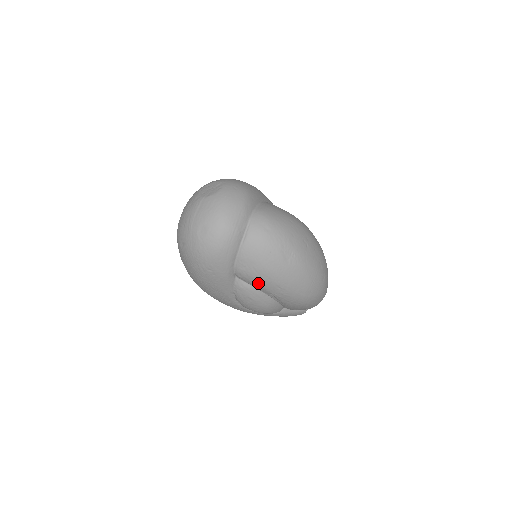
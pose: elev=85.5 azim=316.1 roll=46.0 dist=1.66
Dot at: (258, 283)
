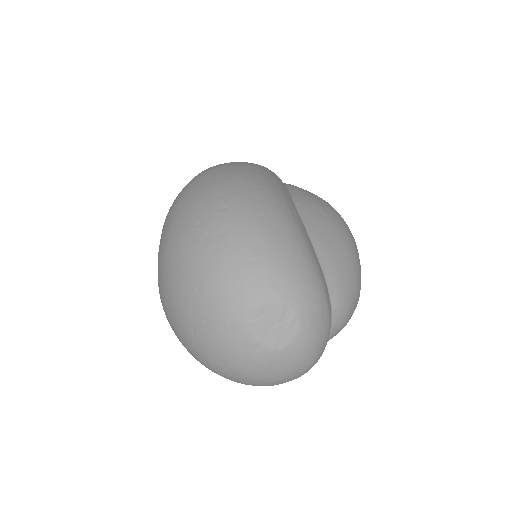
Dot at: occluded
